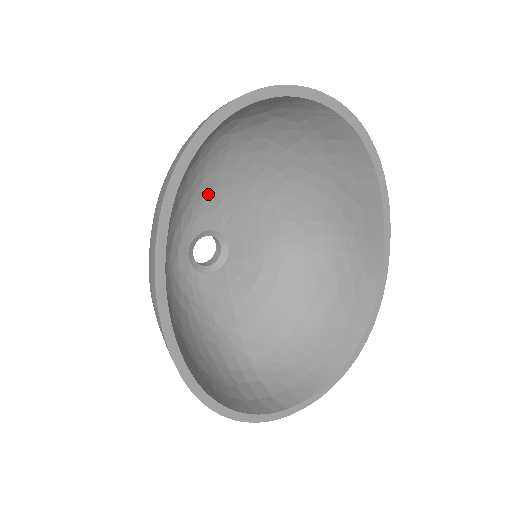
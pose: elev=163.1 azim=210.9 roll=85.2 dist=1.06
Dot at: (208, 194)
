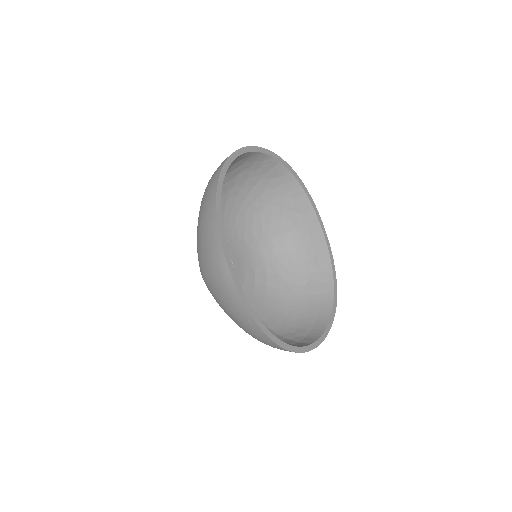
Dot at: occluded
